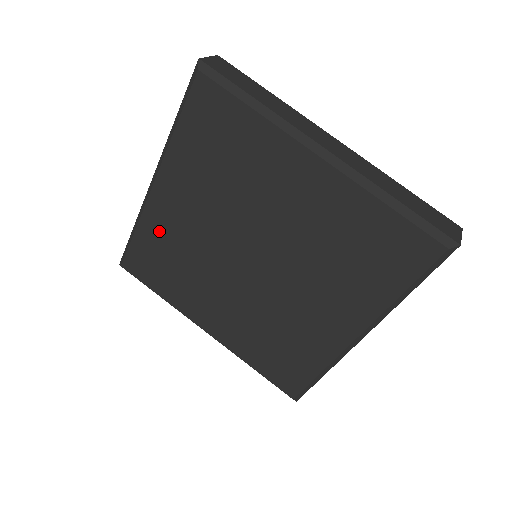
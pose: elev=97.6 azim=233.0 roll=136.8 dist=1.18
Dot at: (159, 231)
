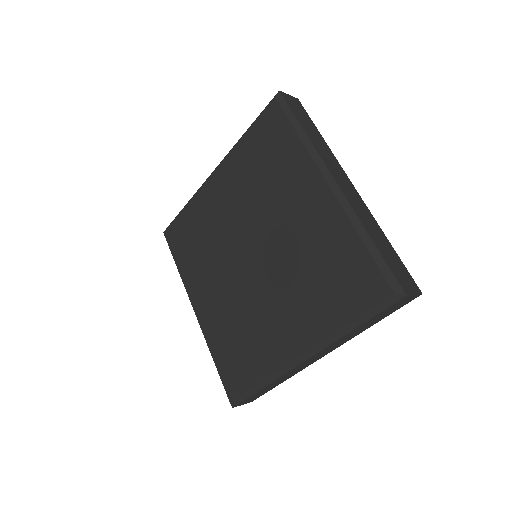
Dot at: (200, 211)
